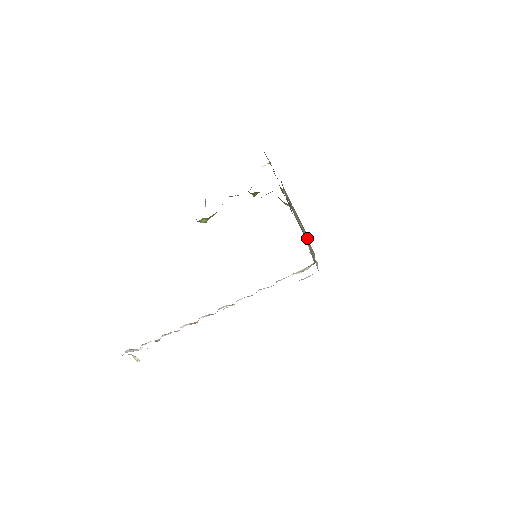
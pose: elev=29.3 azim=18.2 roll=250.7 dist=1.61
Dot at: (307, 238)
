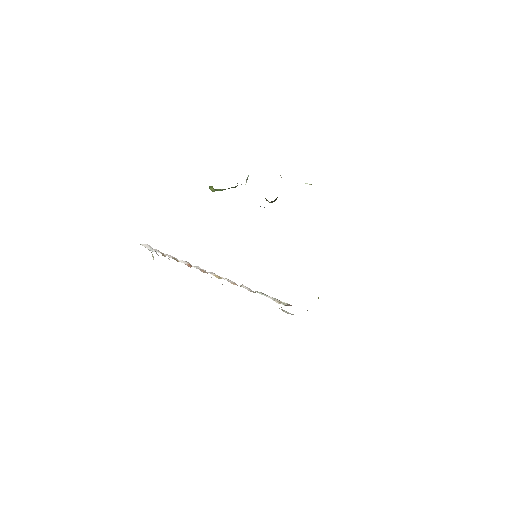
Dot at: occluded
